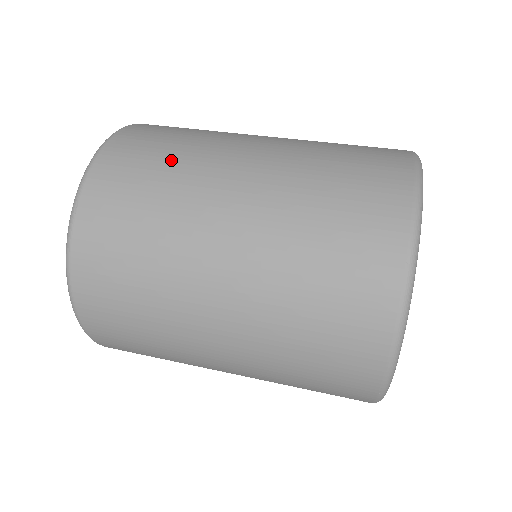
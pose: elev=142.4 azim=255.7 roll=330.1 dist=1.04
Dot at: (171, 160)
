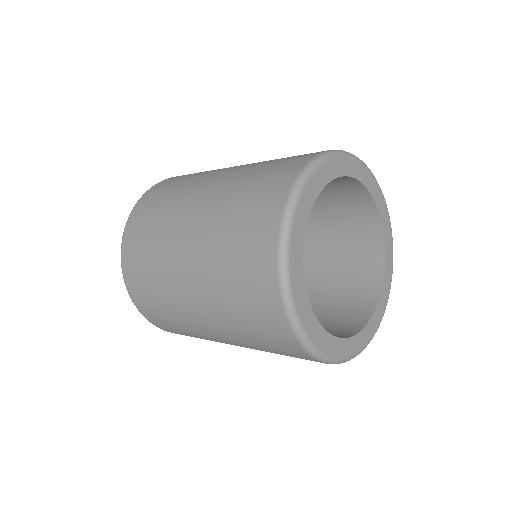
Dot at: (177, 187)
